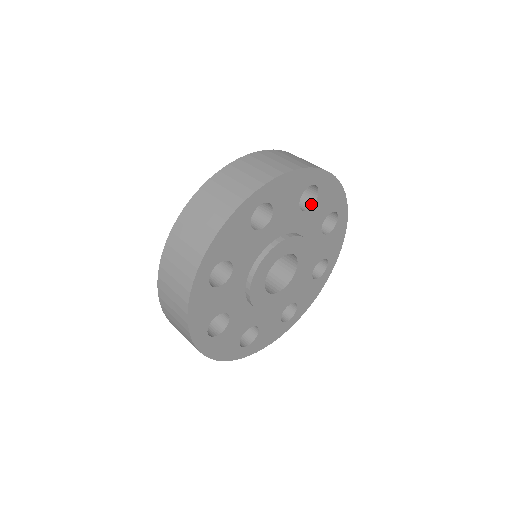
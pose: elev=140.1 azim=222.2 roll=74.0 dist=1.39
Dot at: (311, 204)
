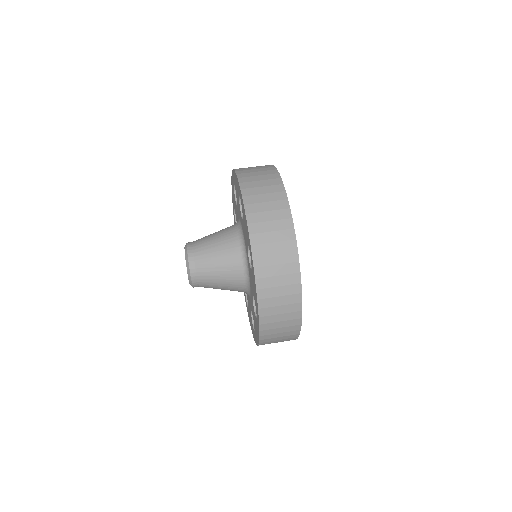
Dot at: occluded
